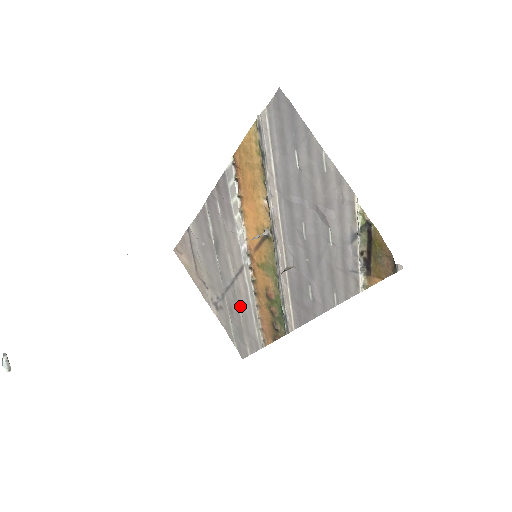
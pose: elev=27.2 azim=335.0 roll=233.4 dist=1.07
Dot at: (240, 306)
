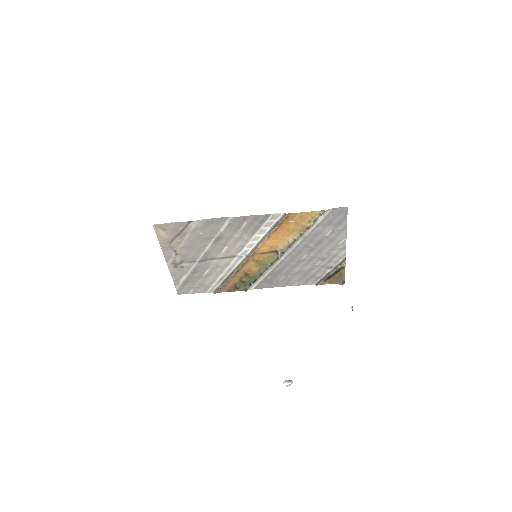
Dot at: (209, 271)
